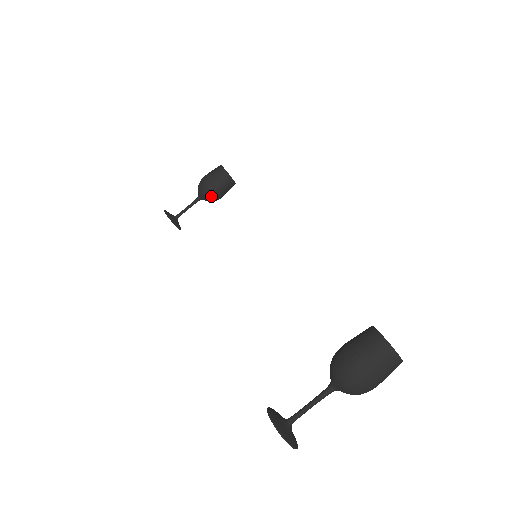
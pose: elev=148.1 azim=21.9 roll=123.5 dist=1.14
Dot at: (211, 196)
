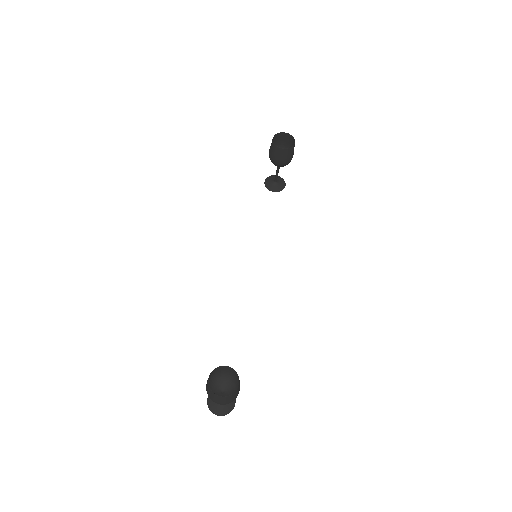
Dot at: (278, 165)
